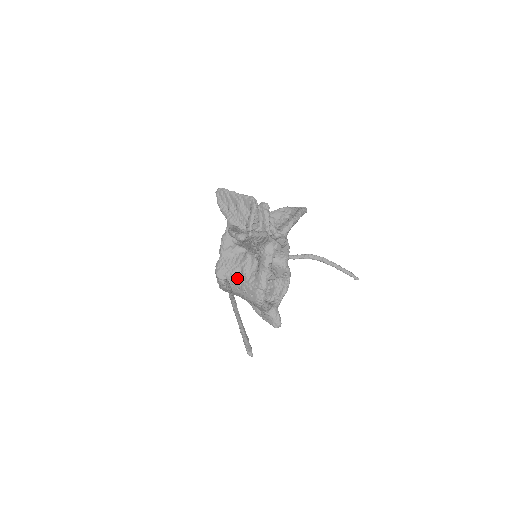
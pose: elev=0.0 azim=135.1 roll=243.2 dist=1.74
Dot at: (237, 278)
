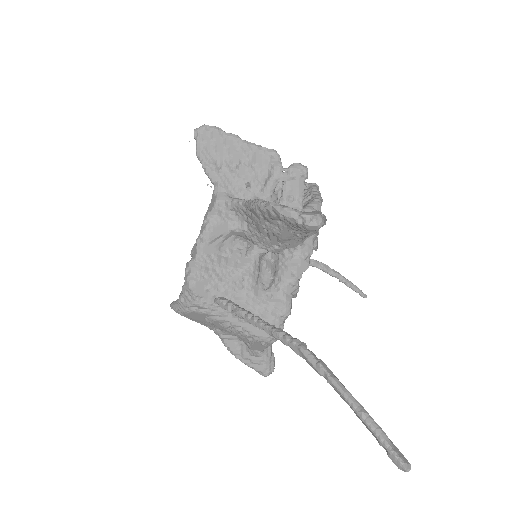
Dot at: (231, 294)
